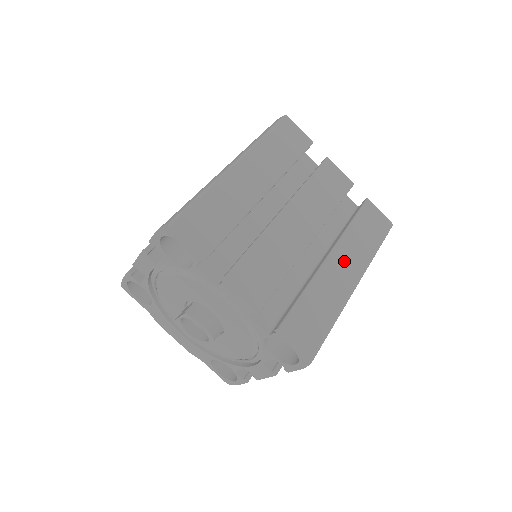
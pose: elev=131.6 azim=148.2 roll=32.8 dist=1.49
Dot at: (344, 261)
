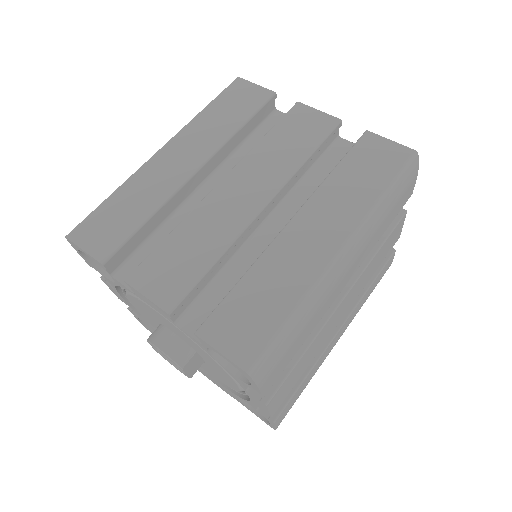
Dot at: (318, 222)
